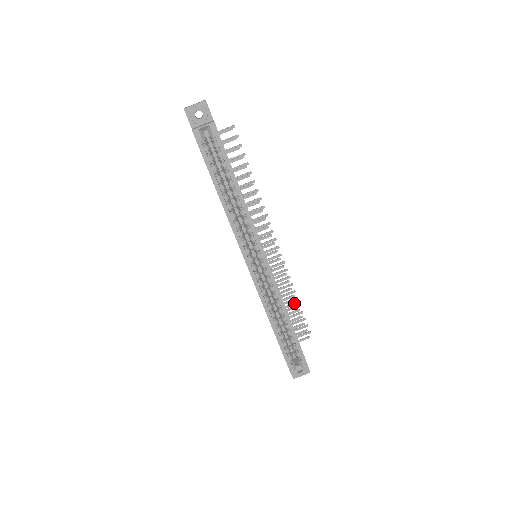
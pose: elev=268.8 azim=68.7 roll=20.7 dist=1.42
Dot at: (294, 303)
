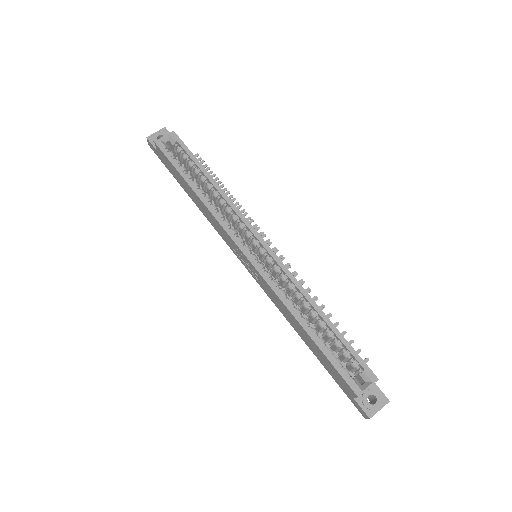
Dot at: (327, 315)
